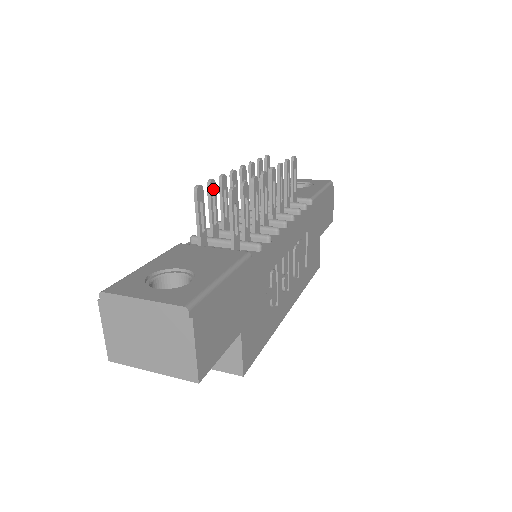
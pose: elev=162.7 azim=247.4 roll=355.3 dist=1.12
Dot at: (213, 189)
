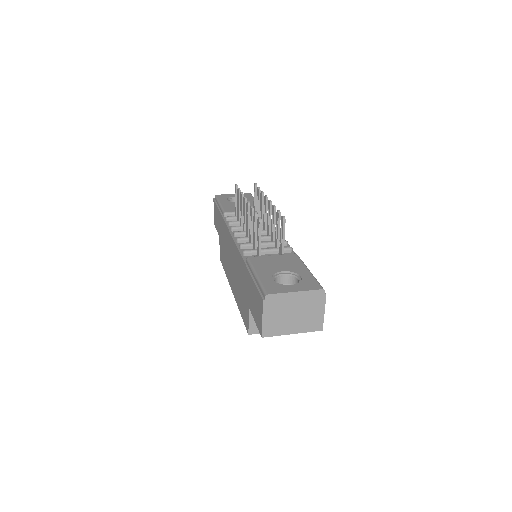
Dot at: (256, 218)
